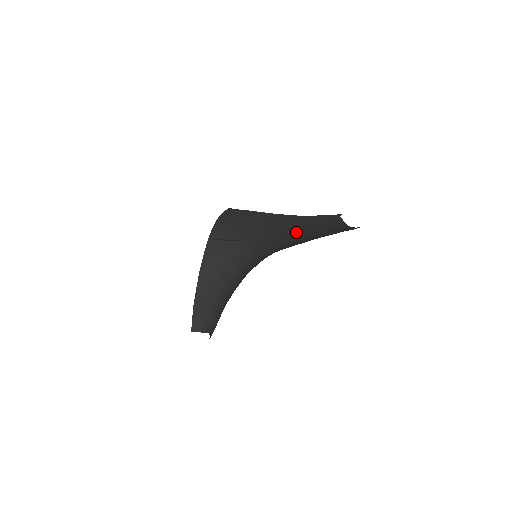
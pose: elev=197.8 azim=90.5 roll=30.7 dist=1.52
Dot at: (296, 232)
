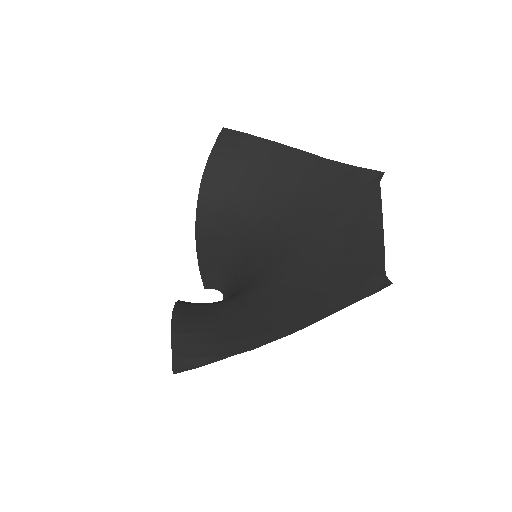
Dot at: (312, 209)
